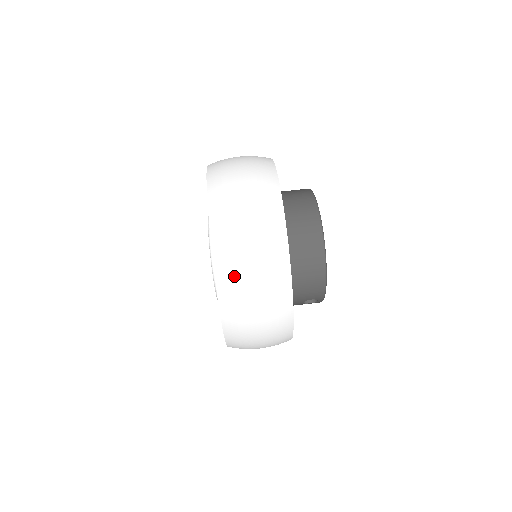
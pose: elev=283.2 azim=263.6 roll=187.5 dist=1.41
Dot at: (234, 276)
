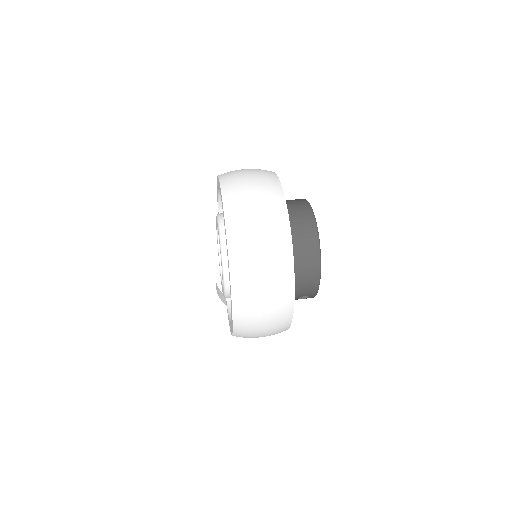
Dot at: (247, 279)
